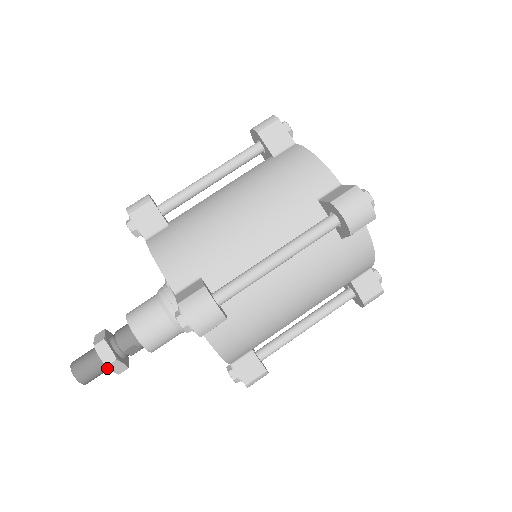
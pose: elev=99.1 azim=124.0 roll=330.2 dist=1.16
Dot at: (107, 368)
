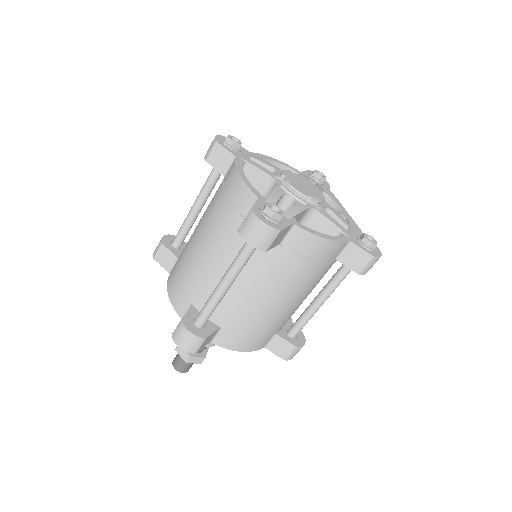
Dot at: occluded
